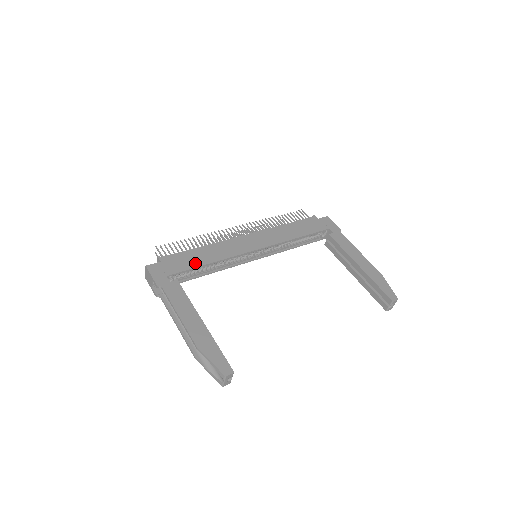
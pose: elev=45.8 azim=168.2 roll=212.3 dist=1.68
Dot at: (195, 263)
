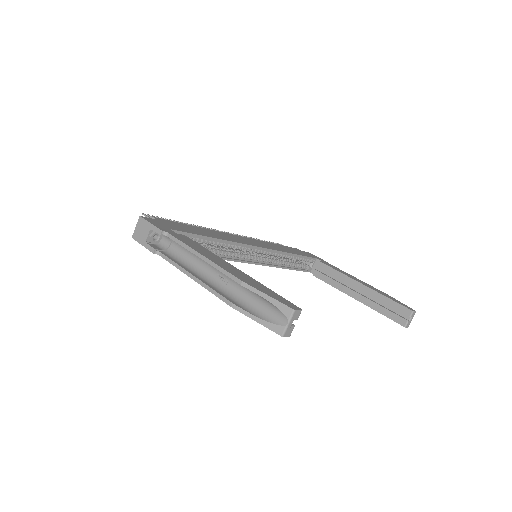
Dot at: (198, 233)
